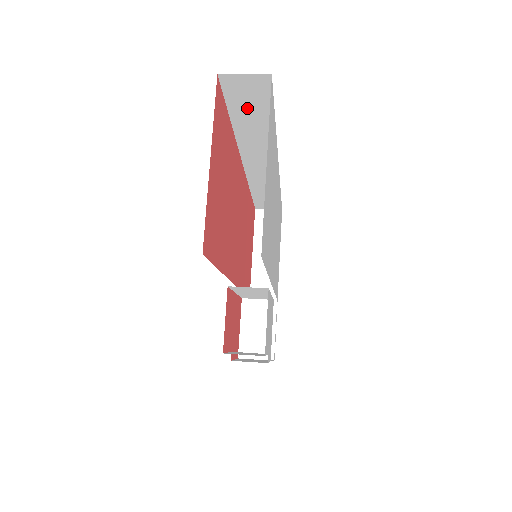
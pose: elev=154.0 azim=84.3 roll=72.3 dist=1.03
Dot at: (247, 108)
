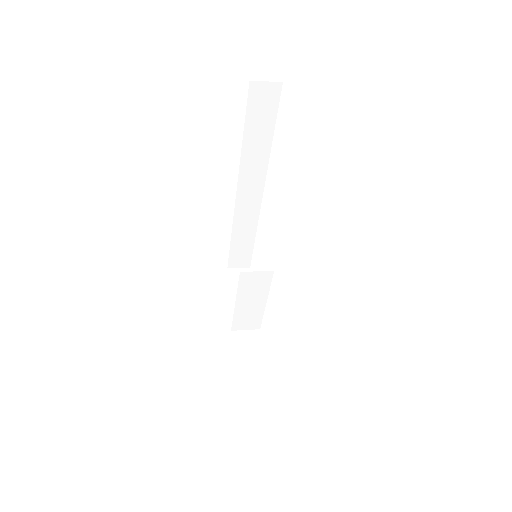
Dot at: (258, 118)
